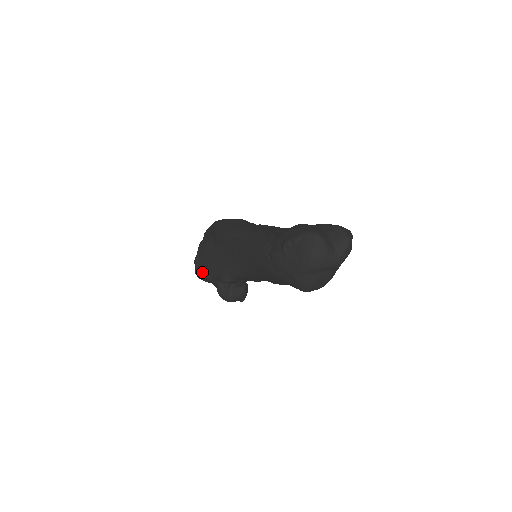
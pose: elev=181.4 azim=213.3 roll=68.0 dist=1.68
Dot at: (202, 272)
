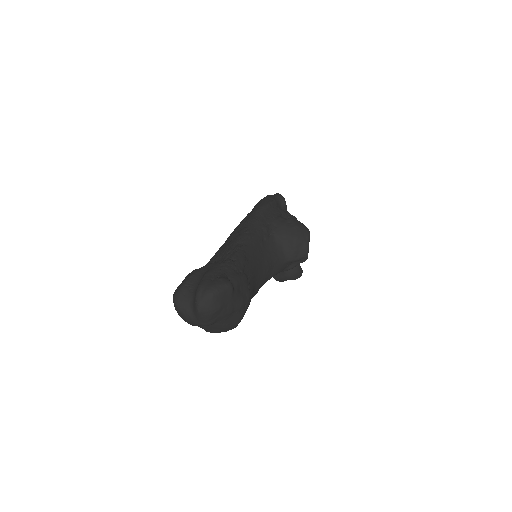
Dot at: occluded
